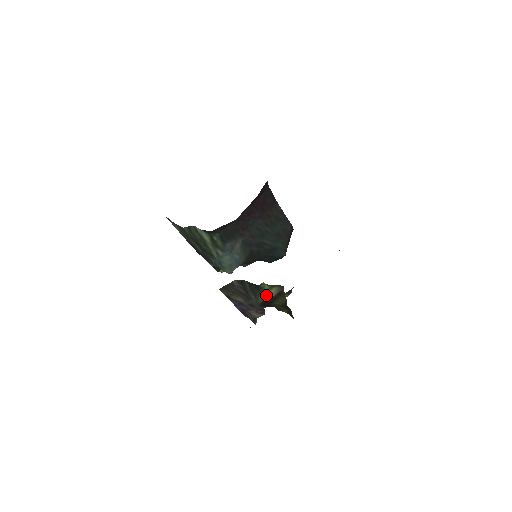
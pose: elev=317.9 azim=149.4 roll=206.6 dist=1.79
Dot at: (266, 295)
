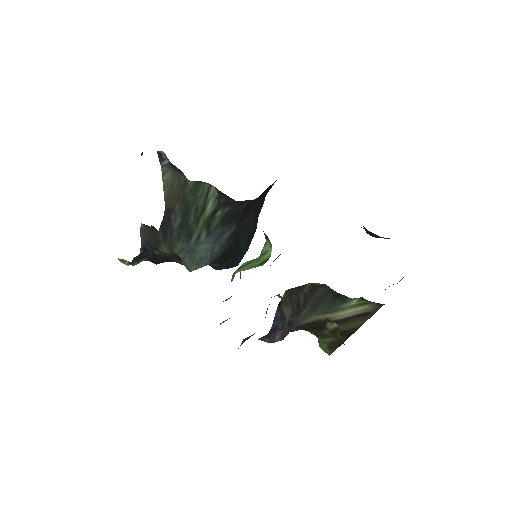
Dot at: (336, 313)
